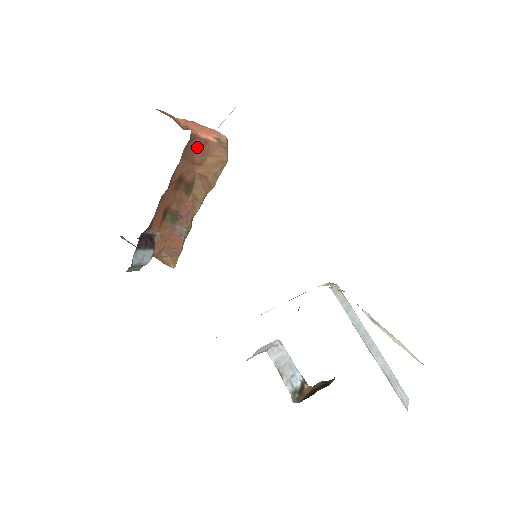
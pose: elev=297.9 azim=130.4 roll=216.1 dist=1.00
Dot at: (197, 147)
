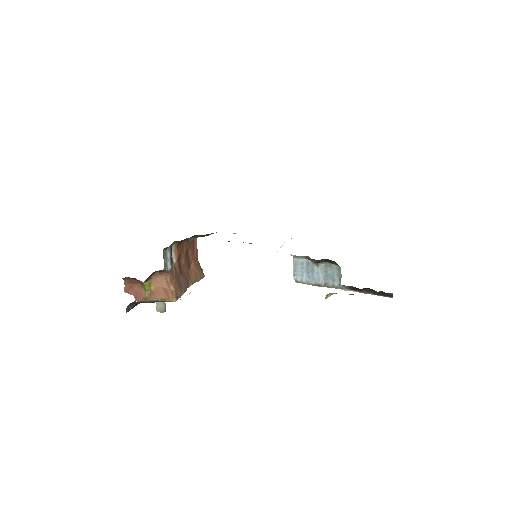
Dot at: (195, 249)
